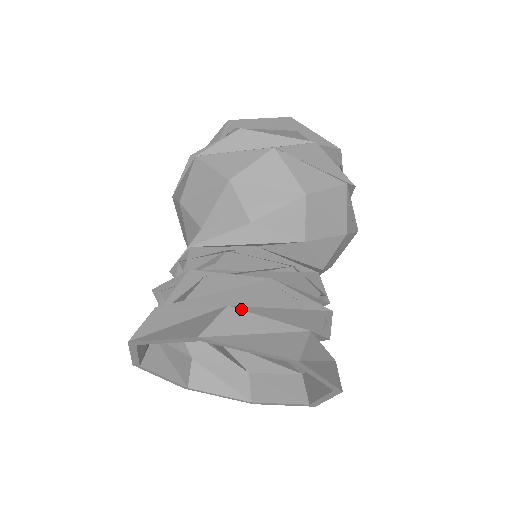
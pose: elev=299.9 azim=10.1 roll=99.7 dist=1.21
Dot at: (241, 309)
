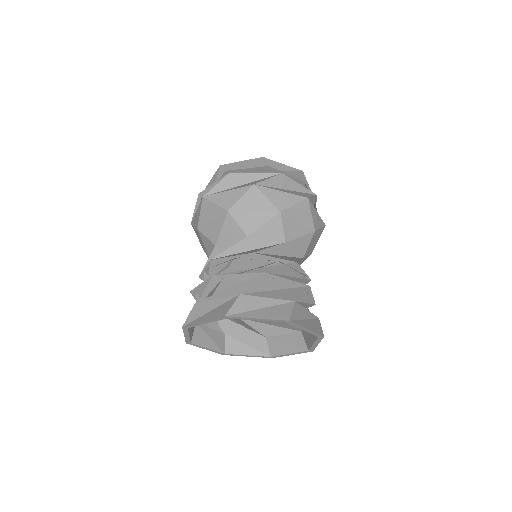
Dot at: occluded
